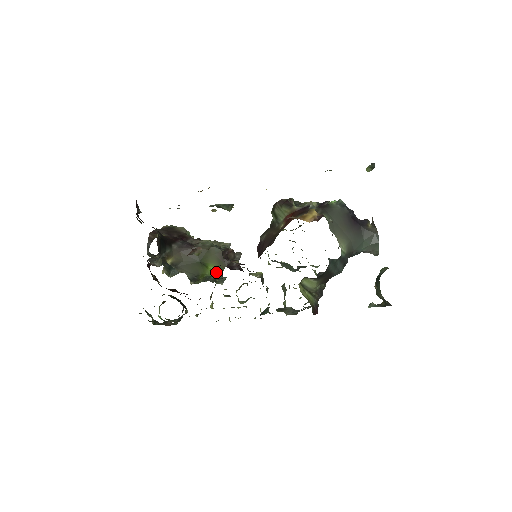
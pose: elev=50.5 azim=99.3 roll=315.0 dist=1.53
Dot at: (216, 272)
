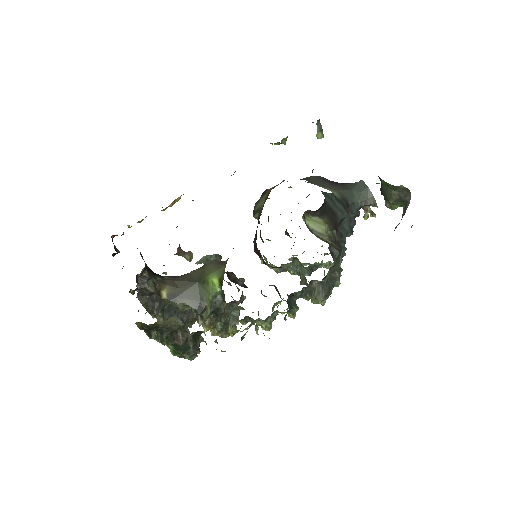
Dot at: (219, 280)
